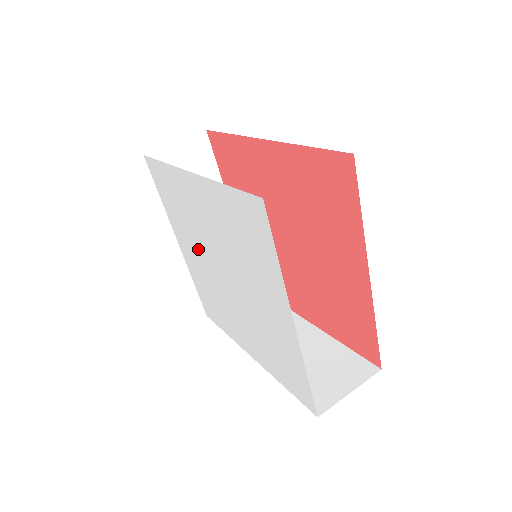
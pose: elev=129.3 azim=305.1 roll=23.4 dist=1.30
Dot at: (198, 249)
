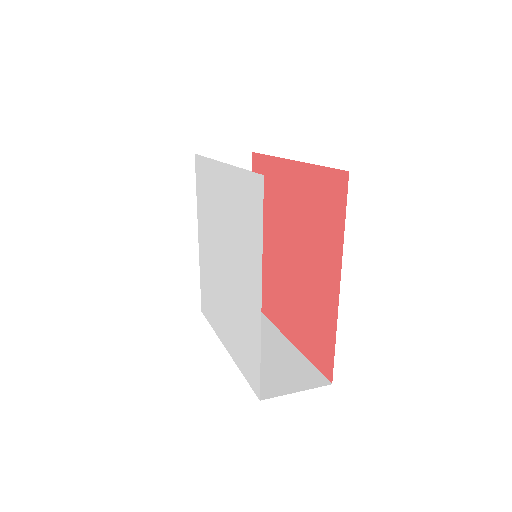
Dot at: (211, 238)
